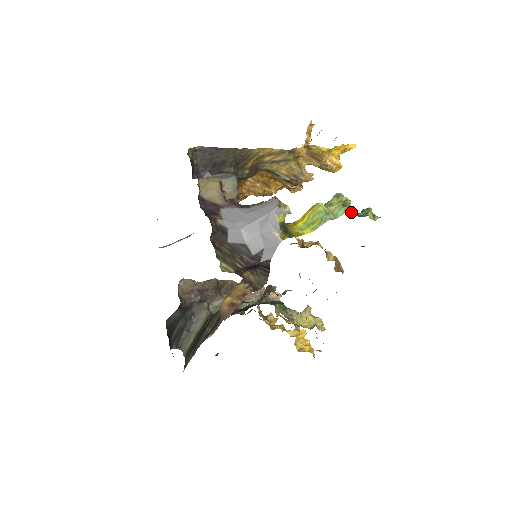
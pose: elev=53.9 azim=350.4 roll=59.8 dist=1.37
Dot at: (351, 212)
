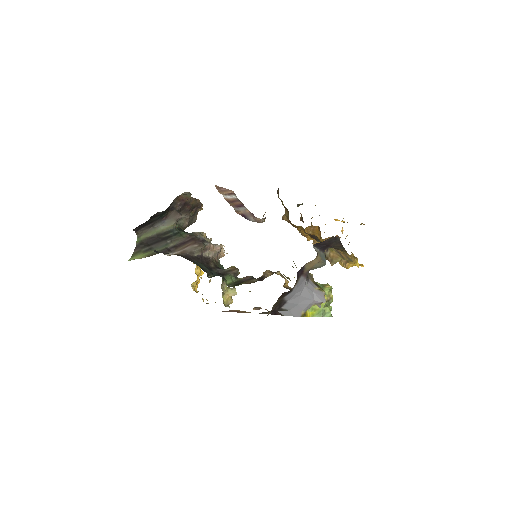
Dot at: occluded
